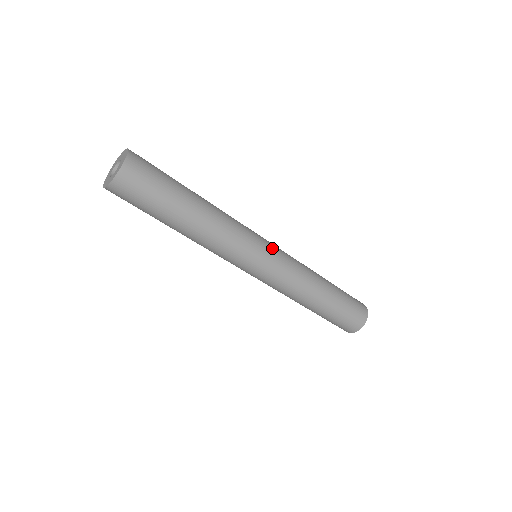
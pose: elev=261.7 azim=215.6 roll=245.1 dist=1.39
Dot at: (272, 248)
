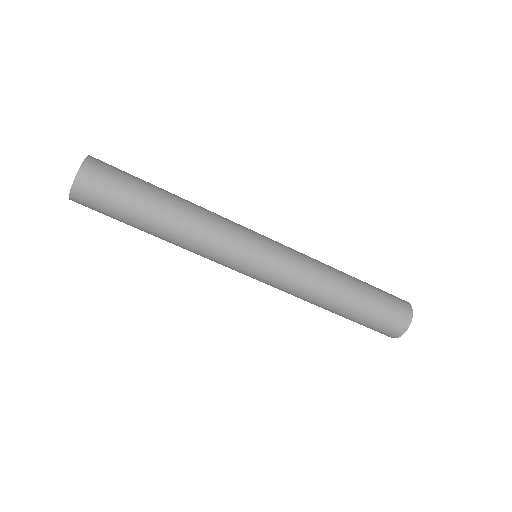
Dot at: (270, 239)
